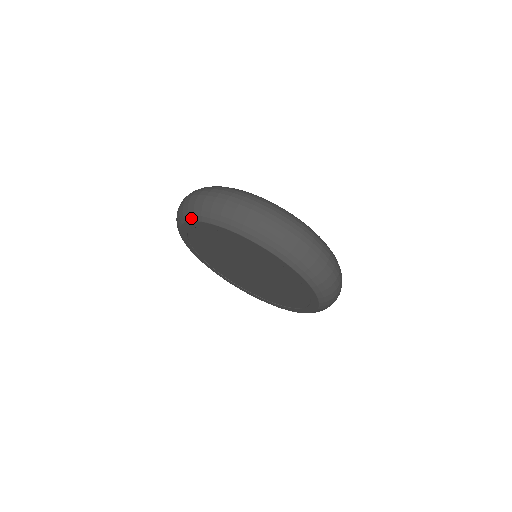
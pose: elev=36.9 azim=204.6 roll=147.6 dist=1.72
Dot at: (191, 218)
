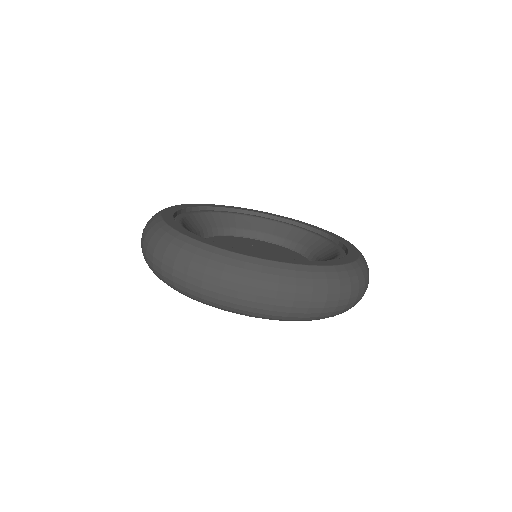
Dot at: occluded
